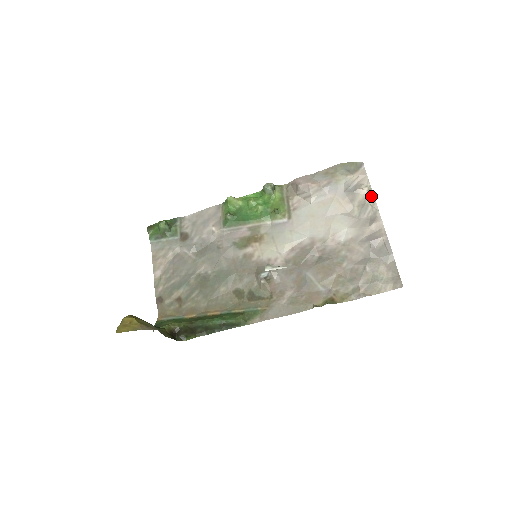
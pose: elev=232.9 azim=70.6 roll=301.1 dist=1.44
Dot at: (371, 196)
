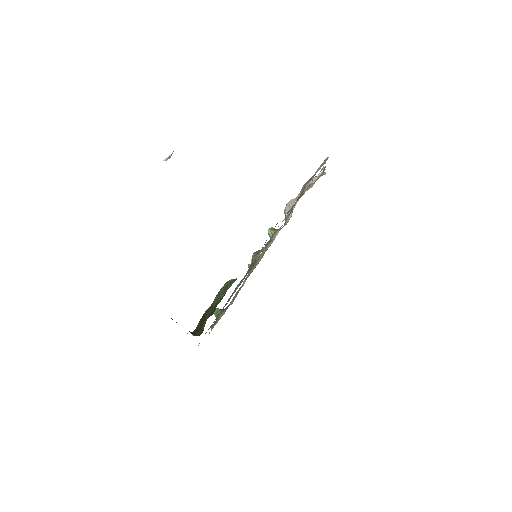
Dot at: (323, 169)
